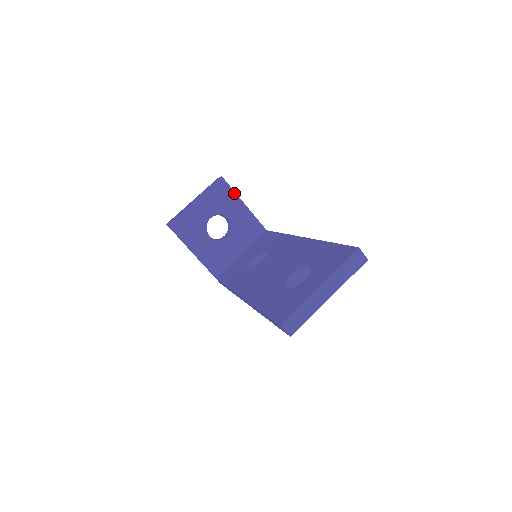
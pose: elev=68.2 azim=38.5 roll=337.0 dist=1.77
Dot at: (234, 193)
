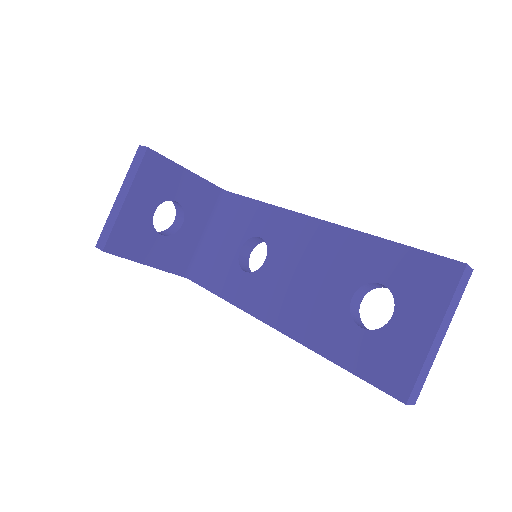
Dot at: (172, 163)
